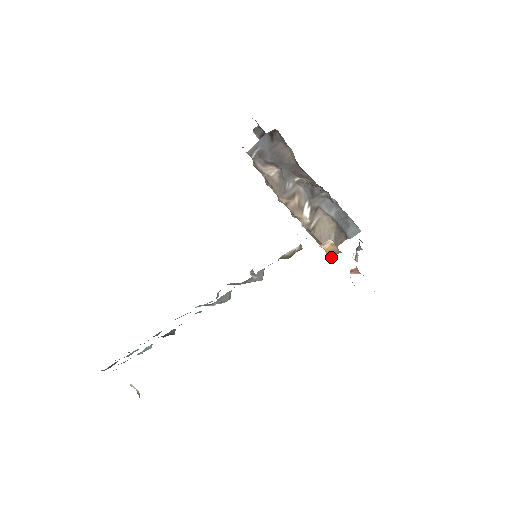
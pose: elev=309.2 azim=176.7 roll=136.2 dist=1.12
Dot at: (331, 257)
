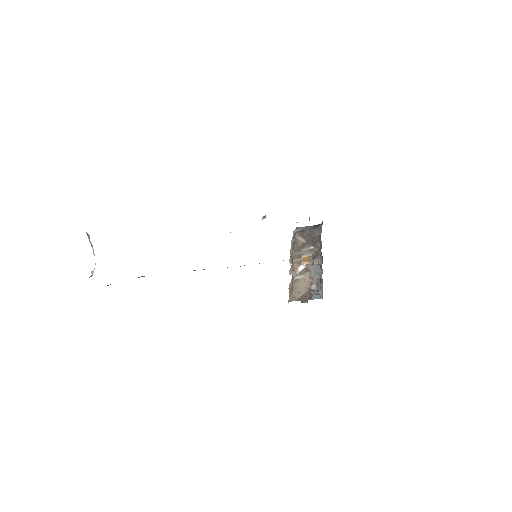
Dot at: (302, 265)
